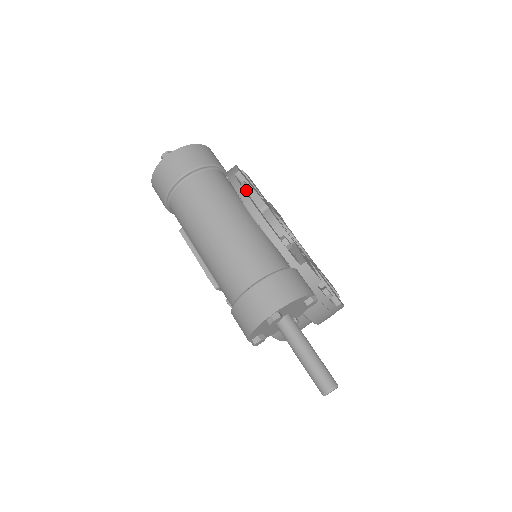
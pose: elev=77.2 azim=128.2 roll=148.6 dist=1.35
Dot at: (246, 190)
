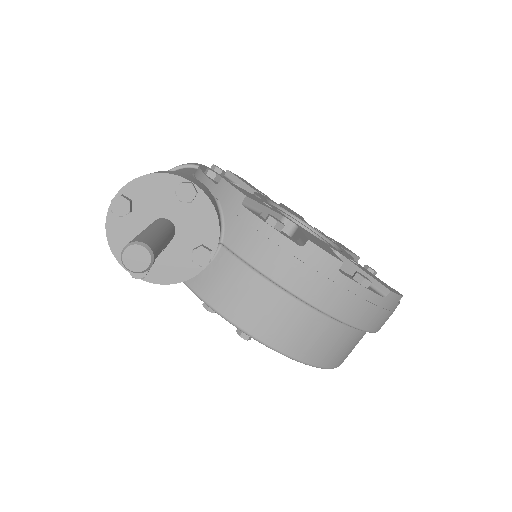
Dot at: (213, 169)
